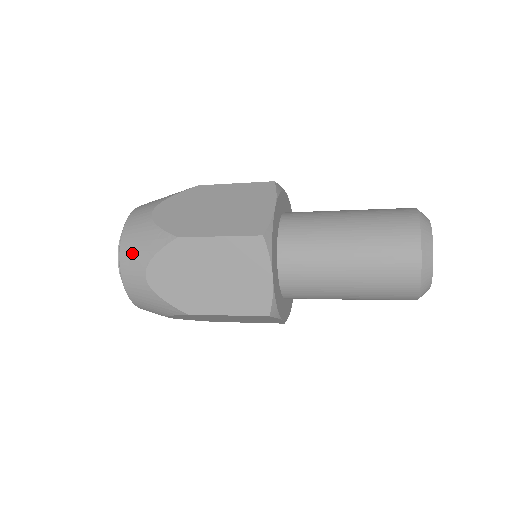
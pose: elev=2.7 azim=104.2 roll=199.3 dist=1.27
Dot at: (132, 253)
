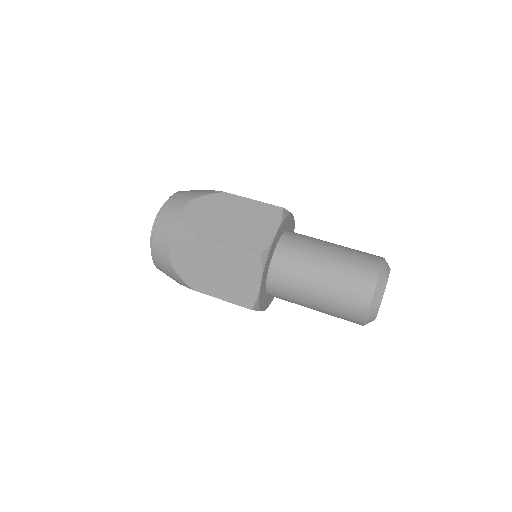
Dot at: (165, 273)
